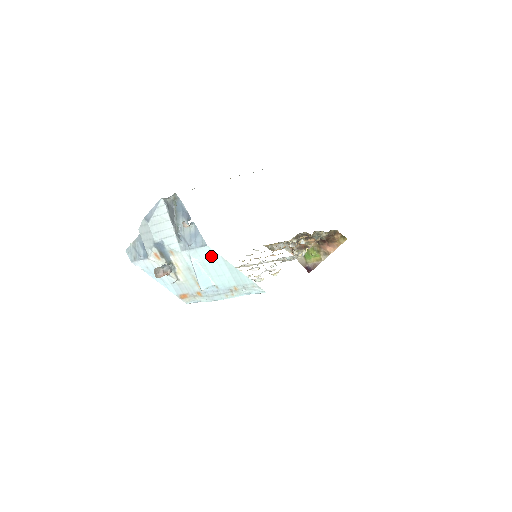
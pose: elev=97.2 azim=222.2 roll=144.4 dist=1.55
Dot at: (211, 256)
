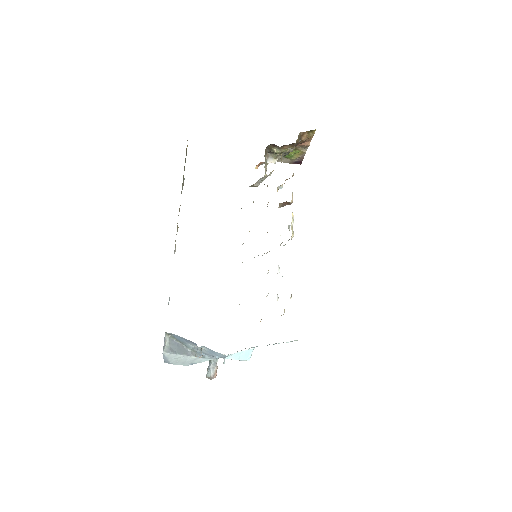
Dot at: occluded
